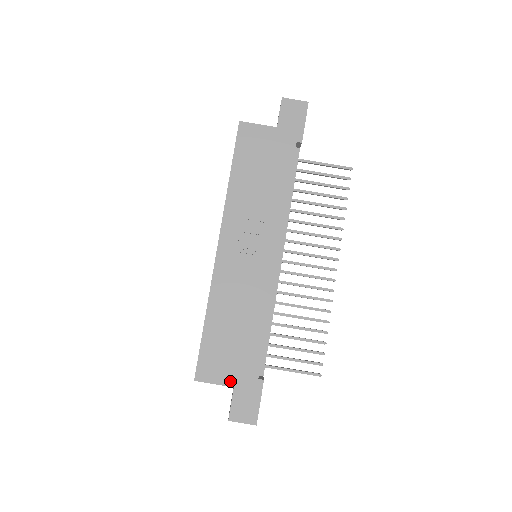
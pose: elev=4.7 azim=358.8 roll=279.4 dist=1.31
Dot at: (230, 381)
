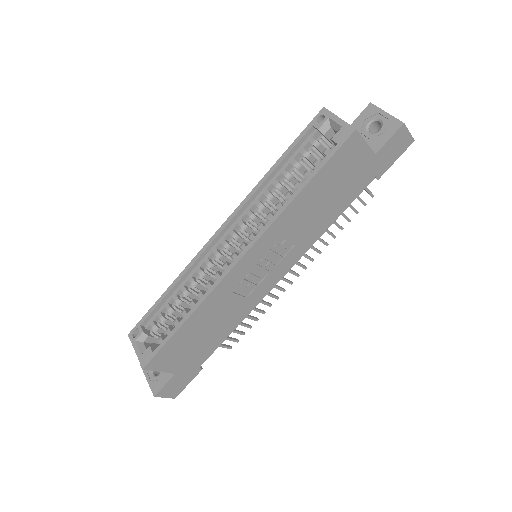
Dot at: (175, 370)
